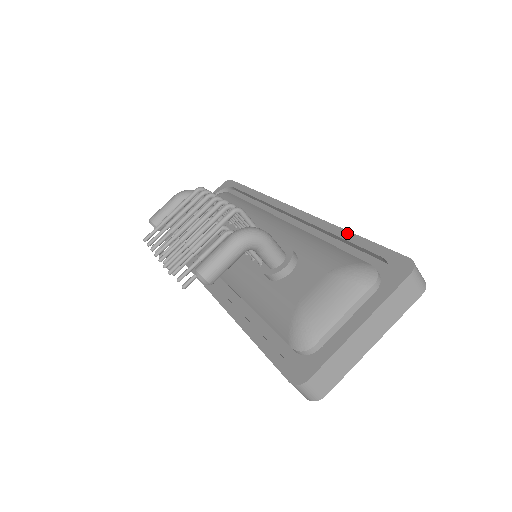
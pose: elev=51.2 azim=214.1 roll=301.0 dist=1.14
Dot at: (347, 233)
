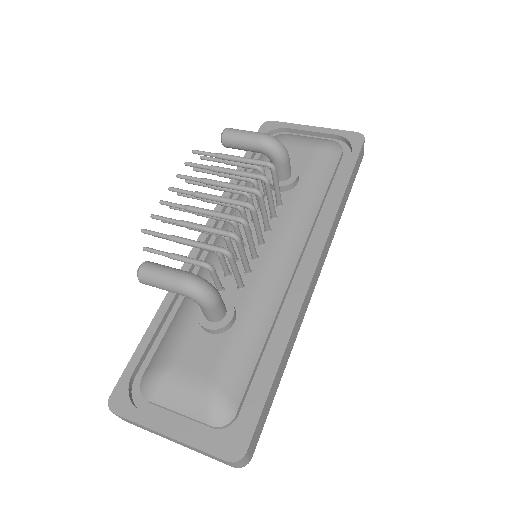
Dot at: (278, 361)
